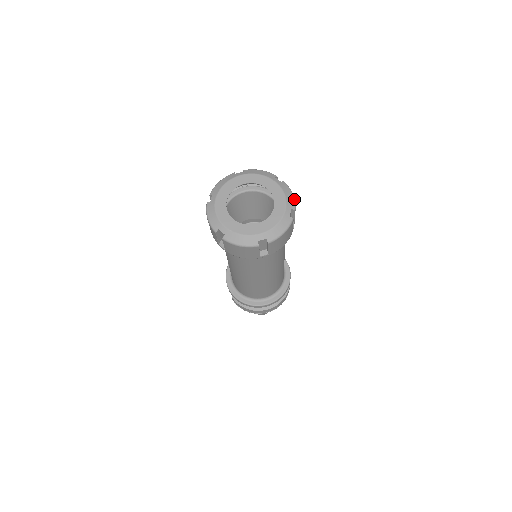
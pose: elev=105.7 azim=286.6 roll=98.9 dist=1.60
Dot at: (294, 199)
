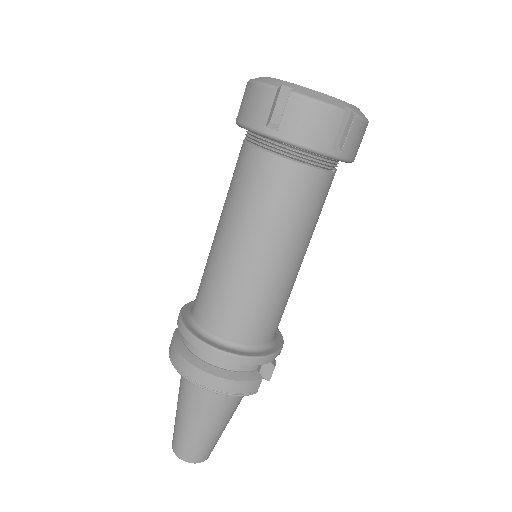
Dot at: (364, 118)
